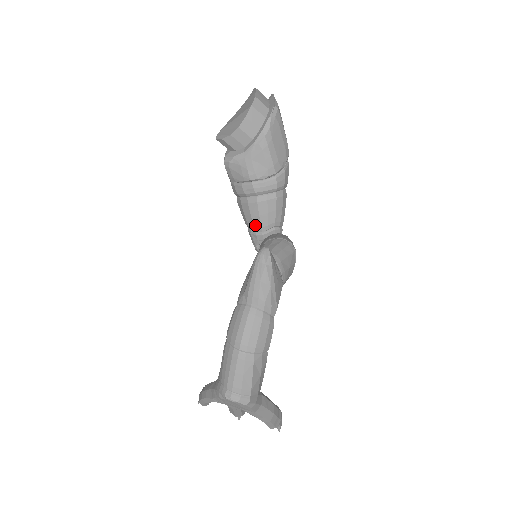
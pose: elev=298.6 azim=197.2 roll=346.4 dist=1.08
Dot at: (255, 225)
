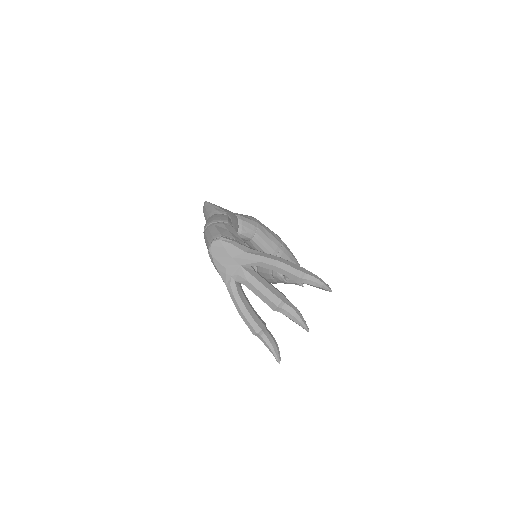
Dot at: occluded
